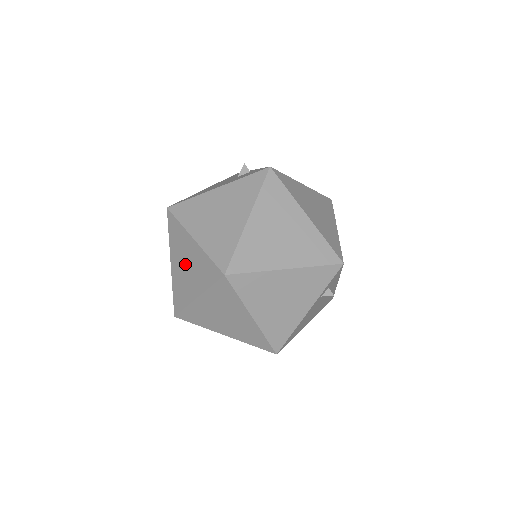
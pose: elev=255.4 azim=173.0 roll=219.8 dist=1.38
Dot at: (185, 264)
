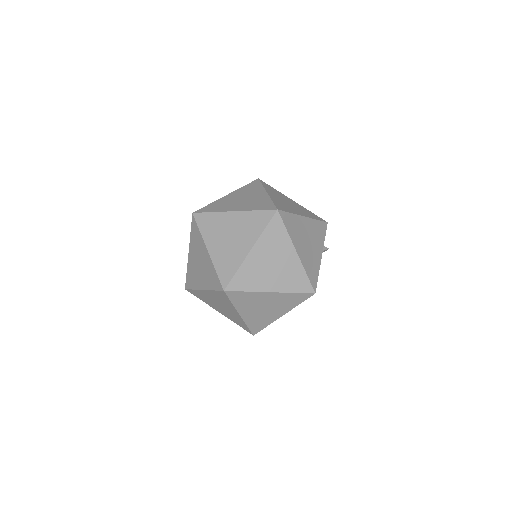
Dot at: (228, 236)
